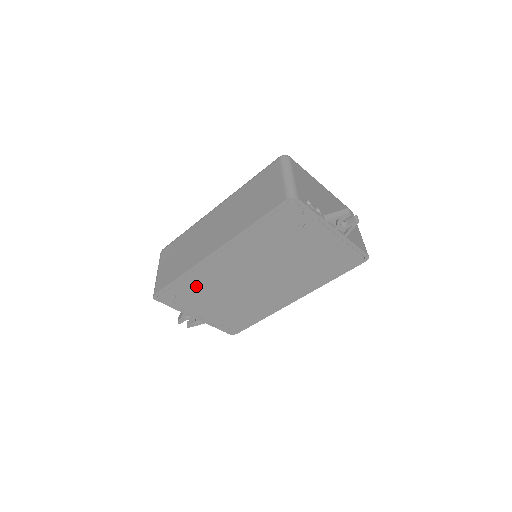
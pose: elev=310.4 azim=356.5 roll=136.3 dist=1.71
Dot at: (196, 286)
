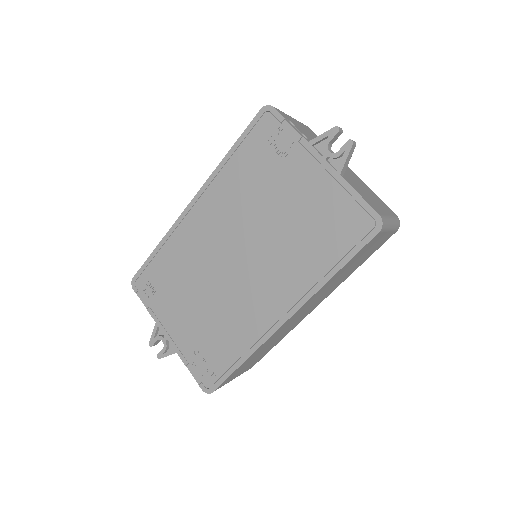
Dot at: (172, 267)
